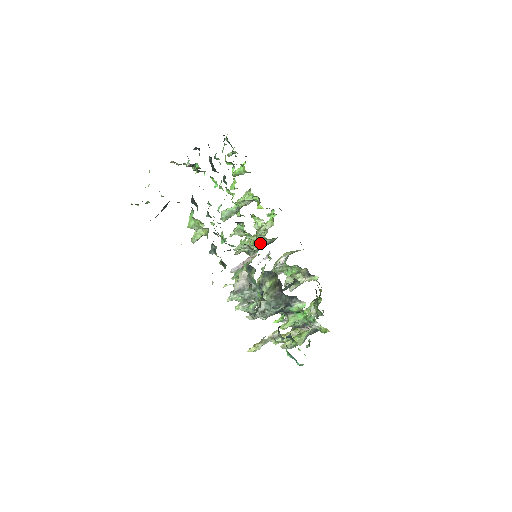
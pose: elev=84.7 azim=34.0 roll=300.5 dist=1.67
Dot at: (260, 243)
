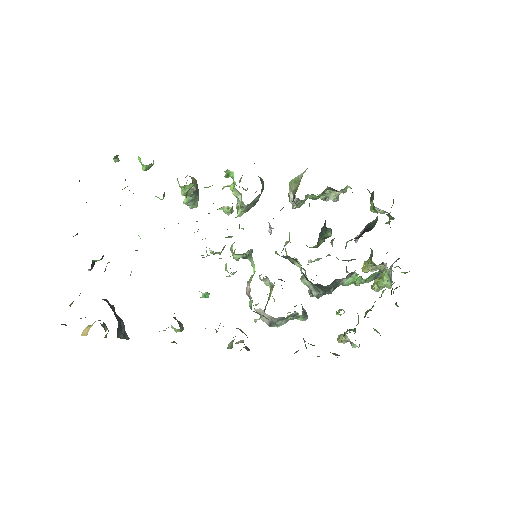
Dot at: (251, 206)
